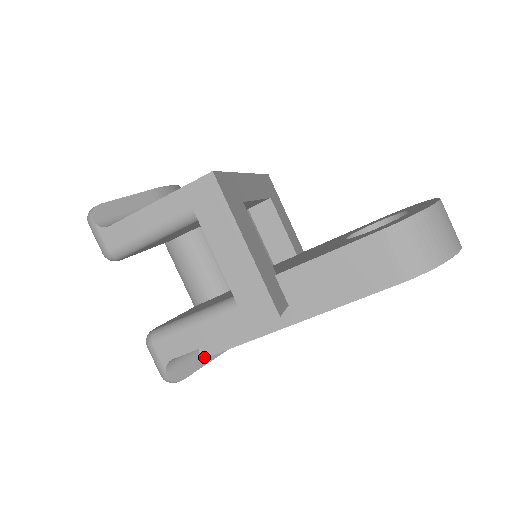
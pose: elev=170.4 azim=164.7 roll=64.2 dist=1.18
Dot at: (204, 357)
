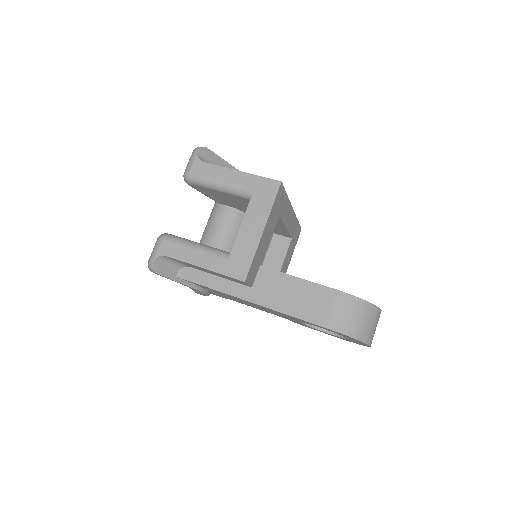
Dot at: (179, 276)
